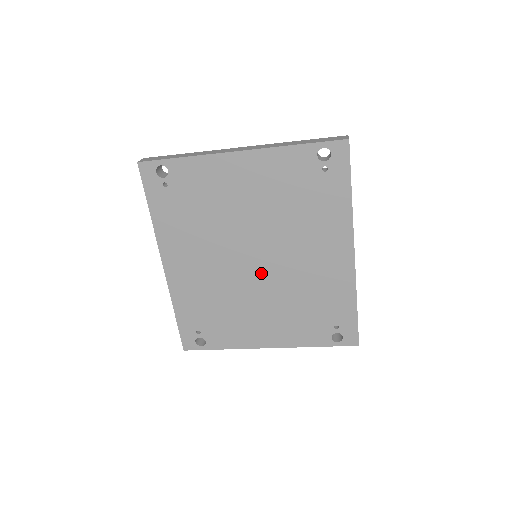
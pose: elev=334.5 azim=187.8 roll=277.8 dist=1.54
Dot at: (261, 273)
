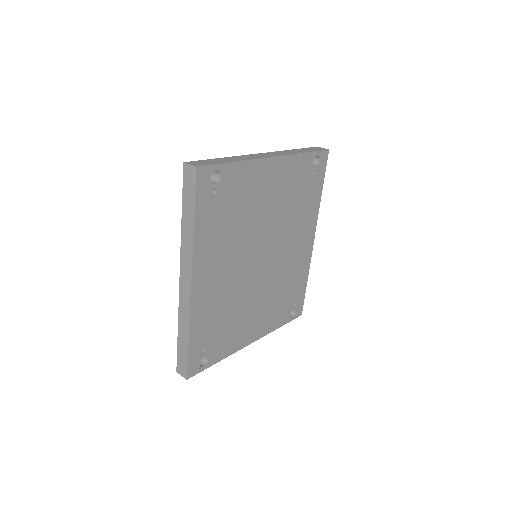
Dot at: (263, 271)
